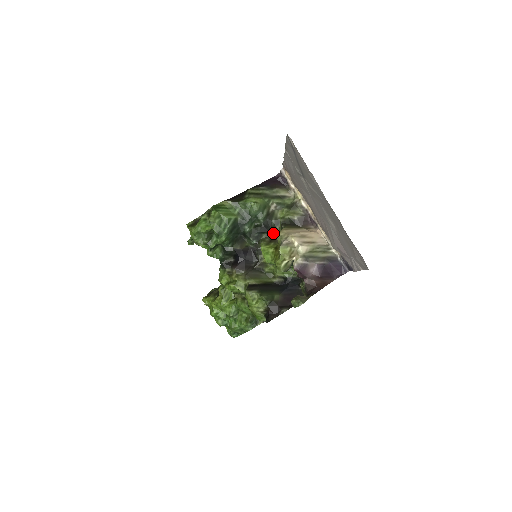
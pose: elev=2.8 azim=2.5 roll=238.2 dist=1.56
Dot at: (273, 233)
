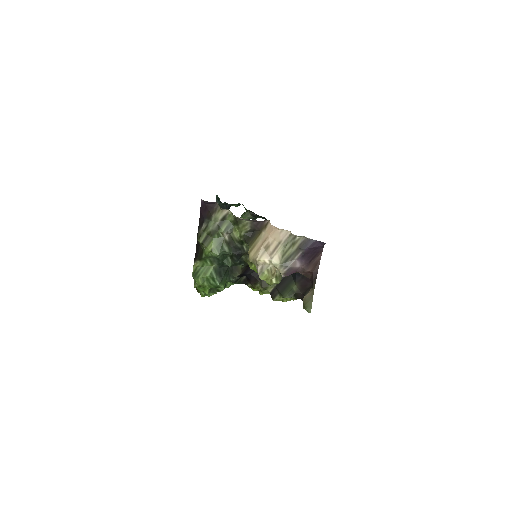
Dot at: (247, 252)
